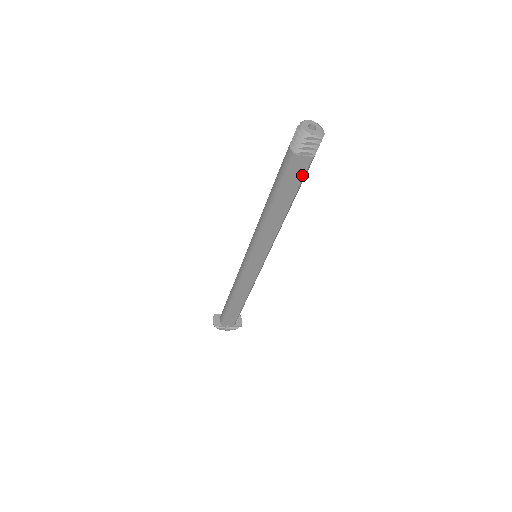
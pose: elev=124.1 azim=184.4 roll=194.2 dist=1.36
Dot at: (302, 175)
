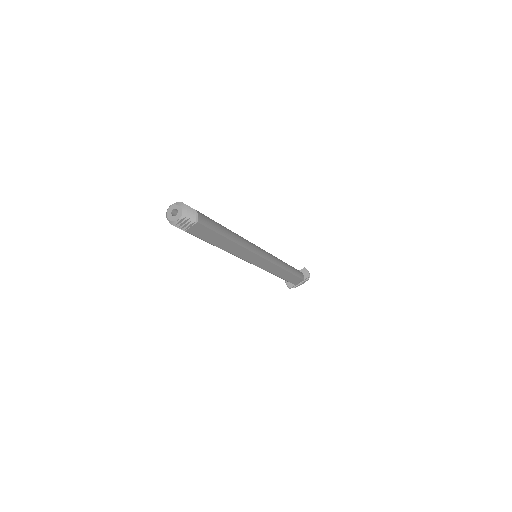
Dot at: (207, 230)
